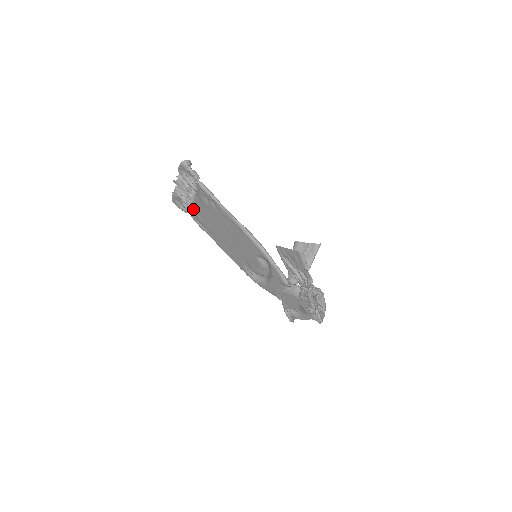
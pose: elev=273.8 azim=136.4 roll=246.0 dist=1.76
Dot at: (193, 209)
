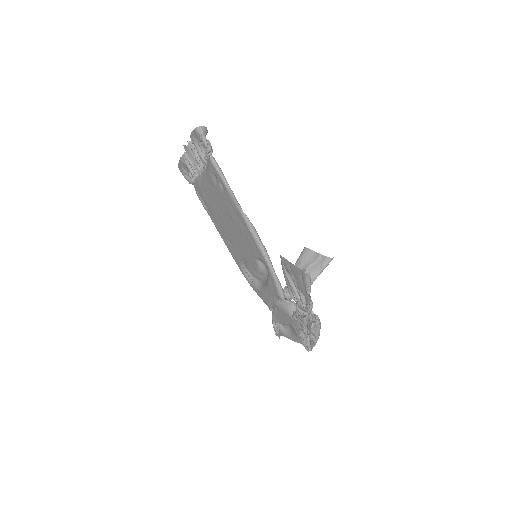
Dot at: (198, 183)
